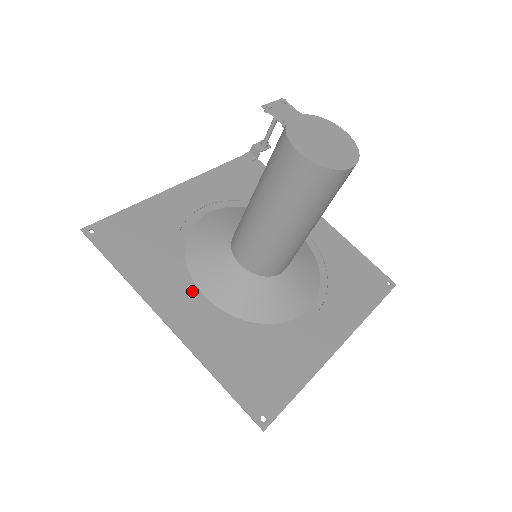
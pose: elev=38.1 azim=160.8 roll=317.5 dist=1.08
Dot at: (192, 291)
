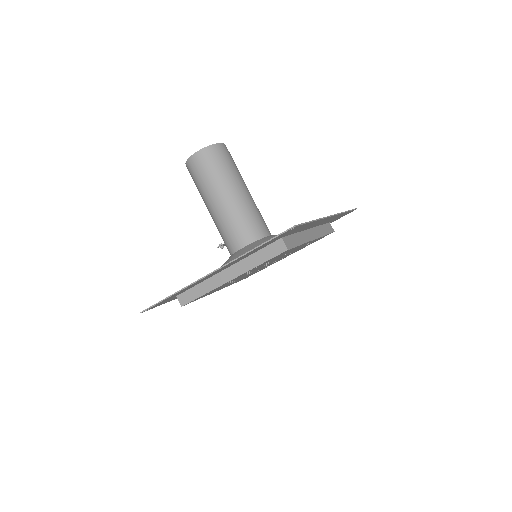
Dot at: (221, 271)
